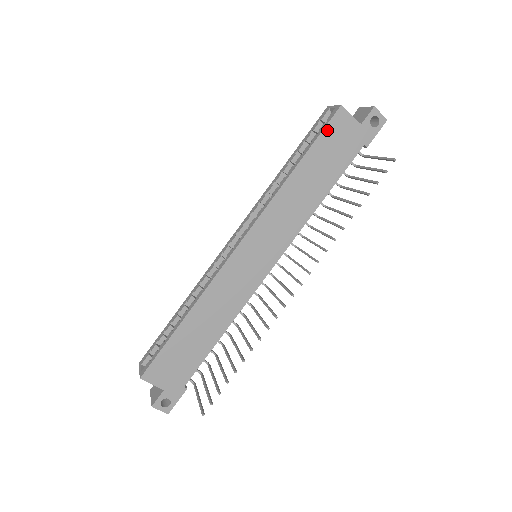
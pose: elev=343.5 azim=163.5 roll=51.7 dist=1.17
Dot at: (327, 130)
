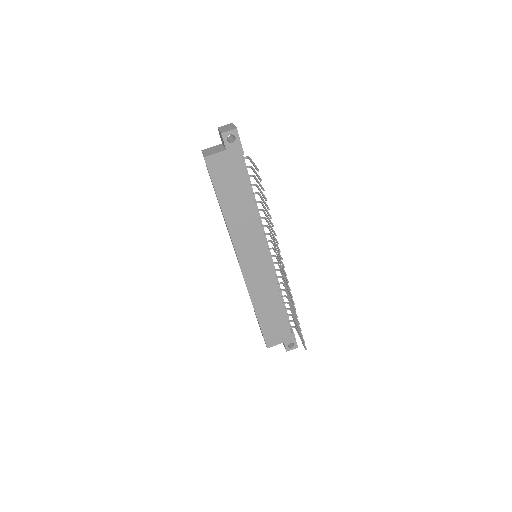
Dot at: (213, 176)
